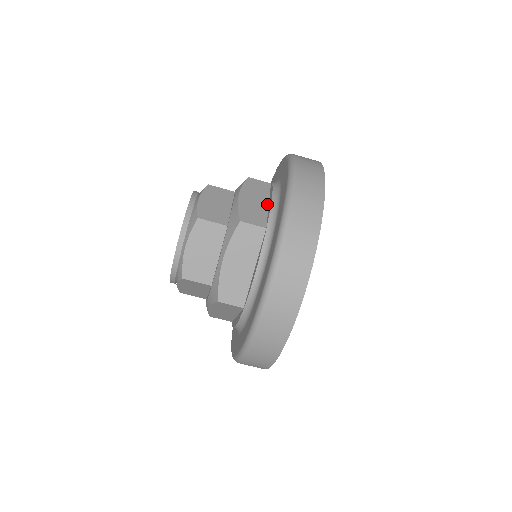
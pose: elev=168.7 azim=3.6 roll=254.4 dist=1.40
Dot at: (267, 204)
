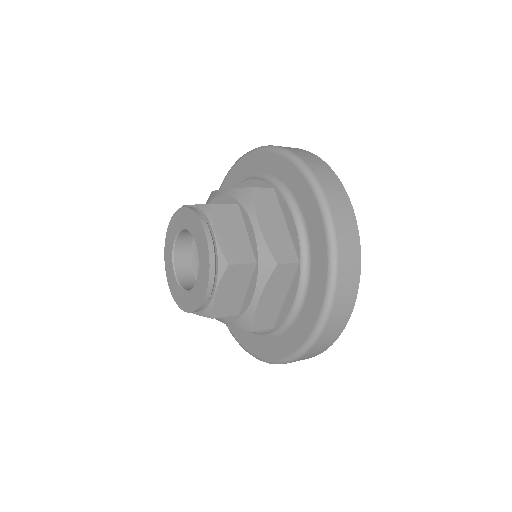
Dot at: (285, 225)
